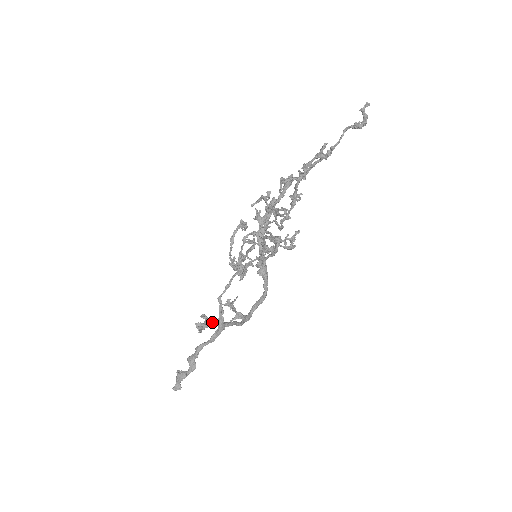
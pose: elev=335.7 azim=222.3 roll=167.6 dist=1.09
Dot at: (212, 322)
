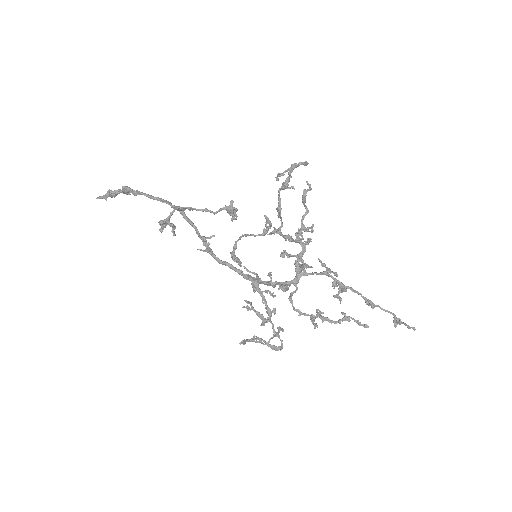
Dot at: (173, 212)
